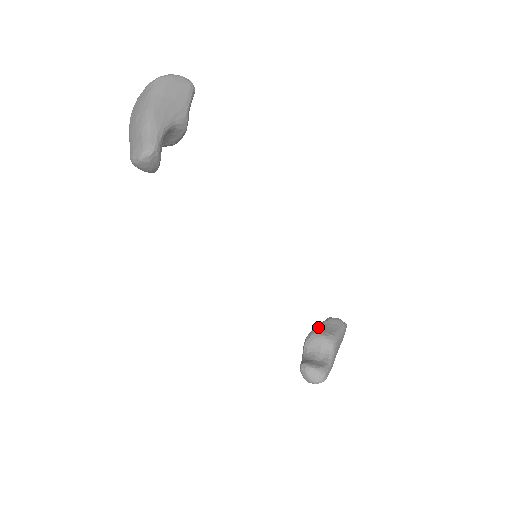
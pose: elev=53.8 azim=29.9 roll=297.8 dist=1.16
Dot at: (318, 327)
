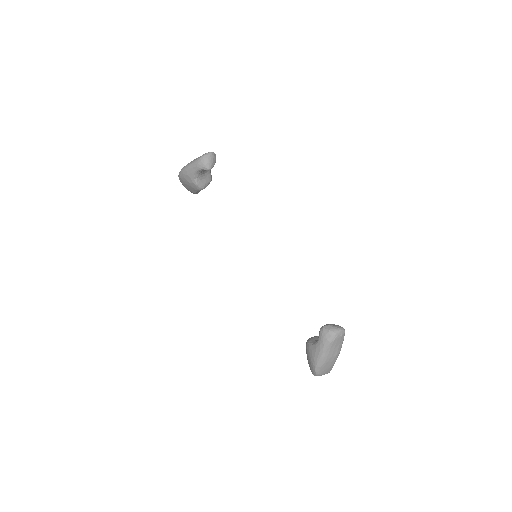
Dot at: occluded
